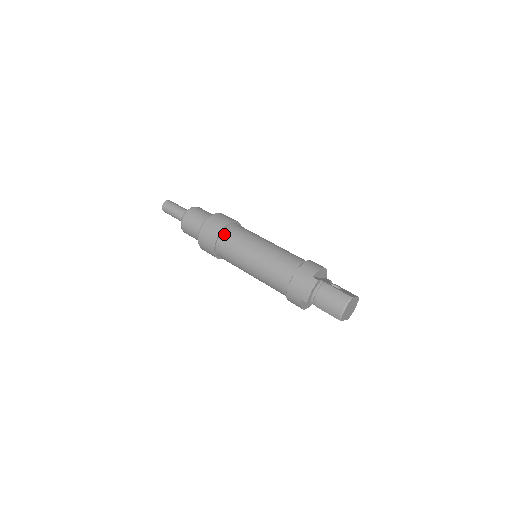
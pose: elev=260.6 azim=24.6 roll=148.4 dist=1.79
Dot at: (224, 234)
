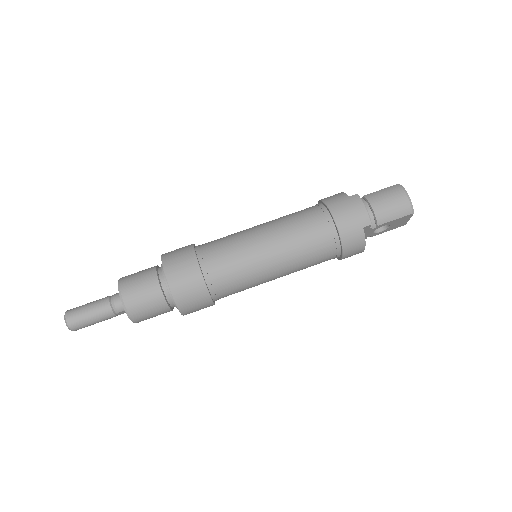
Dot at: (202, 255)
